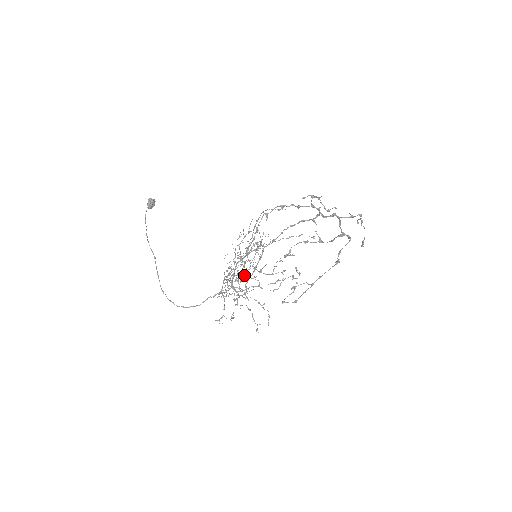
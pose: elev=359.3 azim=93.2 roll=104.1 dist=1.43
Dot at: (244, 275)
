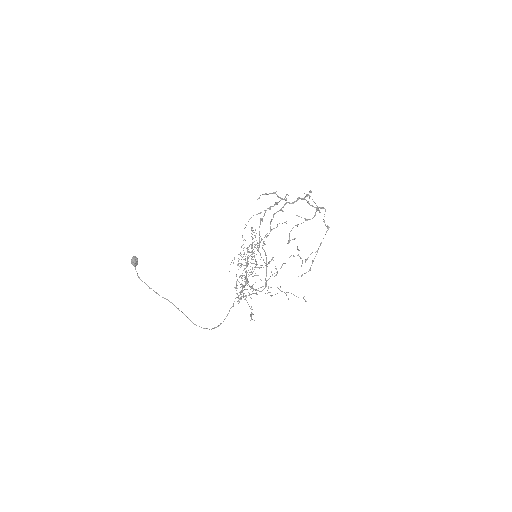
Dot at: occluded
